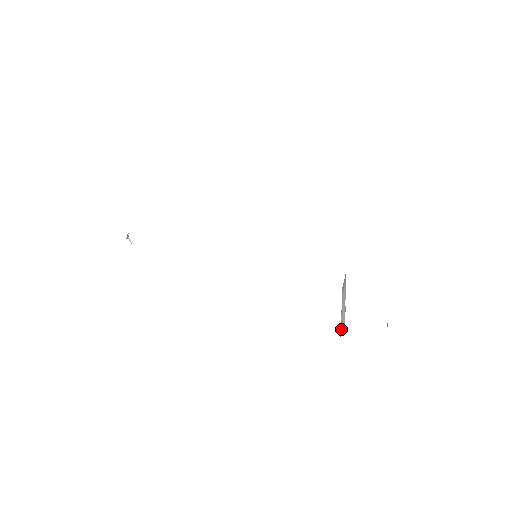
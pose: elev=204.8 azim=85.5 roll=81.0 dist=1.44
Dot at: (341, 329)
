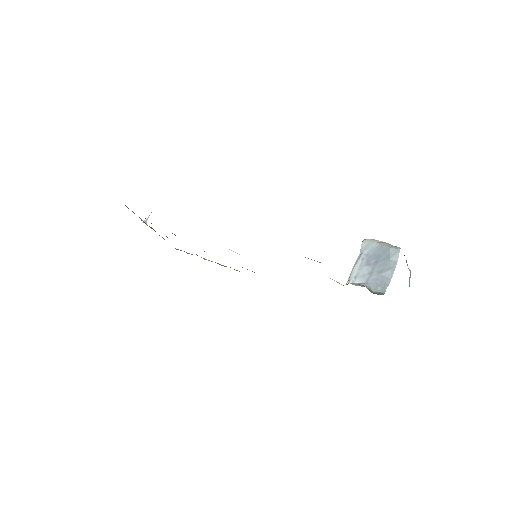
Dot at: occluded
